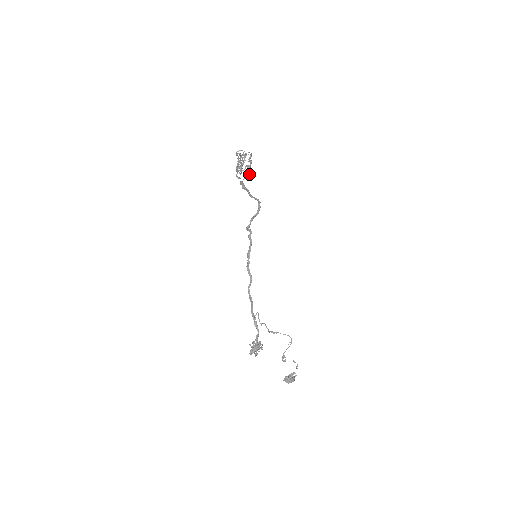
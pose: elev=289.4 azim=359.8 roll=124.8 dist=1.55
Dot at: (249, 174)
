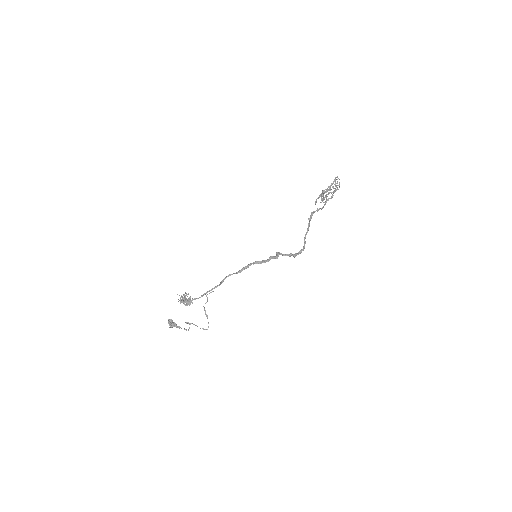
Dot at: occluded
